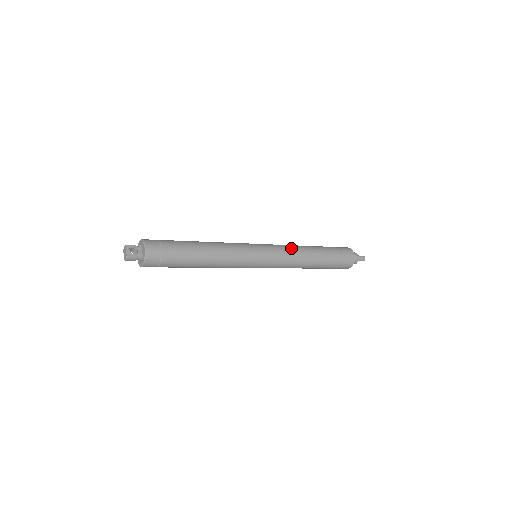
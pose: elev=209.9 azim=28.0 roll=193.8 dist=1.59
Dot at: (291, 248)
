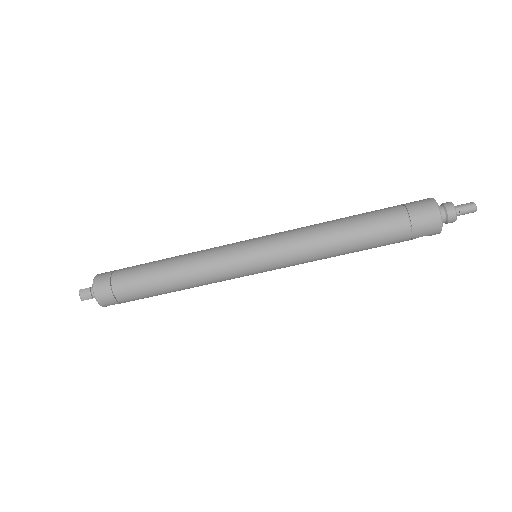
Dot at: occluded
